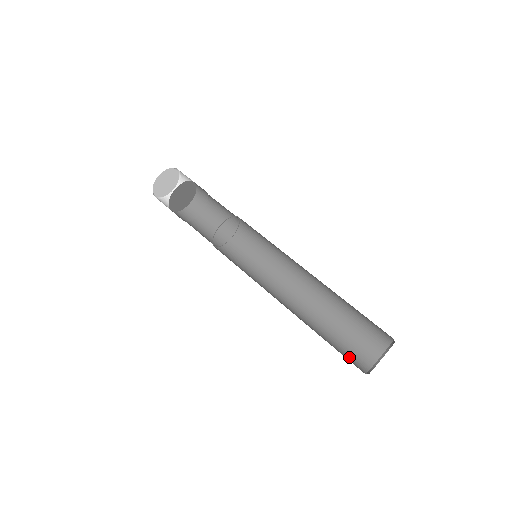
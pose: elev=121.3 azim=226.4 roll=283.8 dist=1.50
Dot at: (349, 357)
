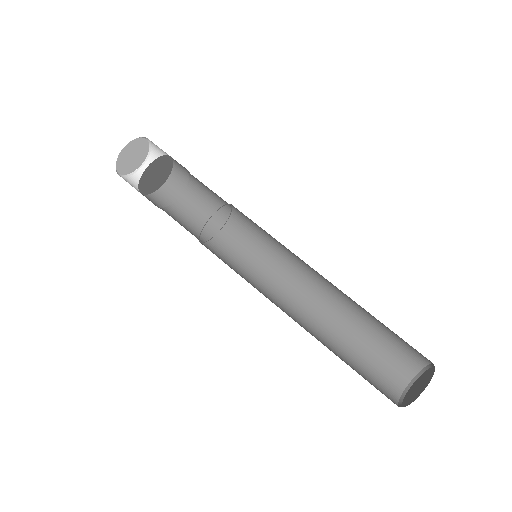
Dot at: (385, 367)
